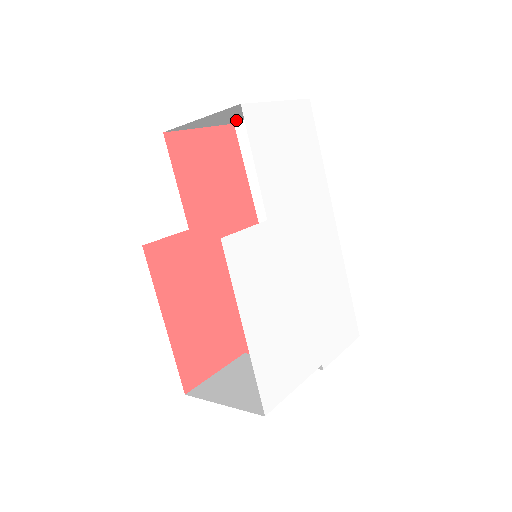
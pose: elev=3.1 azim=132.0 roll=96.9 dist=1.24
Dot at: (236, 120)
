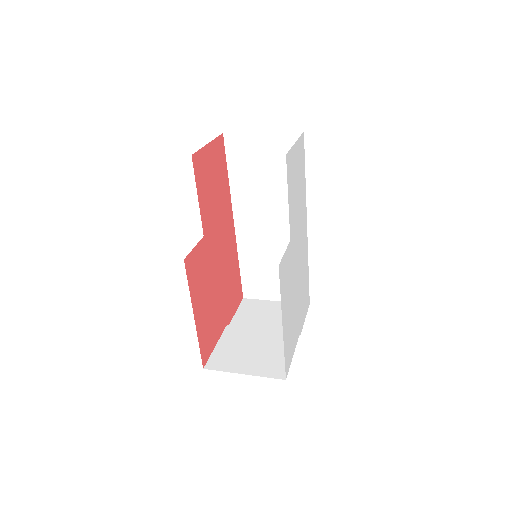
Dot at: occluded
